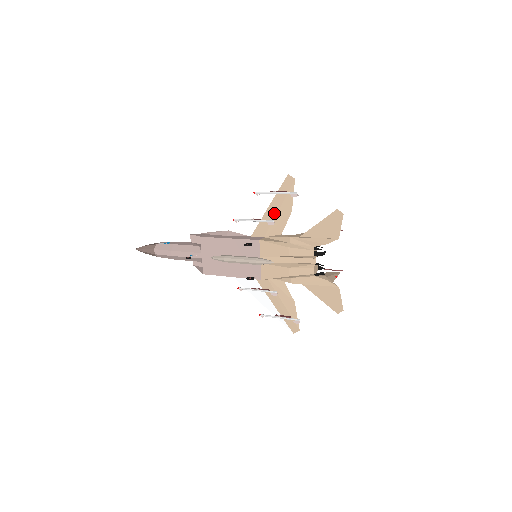
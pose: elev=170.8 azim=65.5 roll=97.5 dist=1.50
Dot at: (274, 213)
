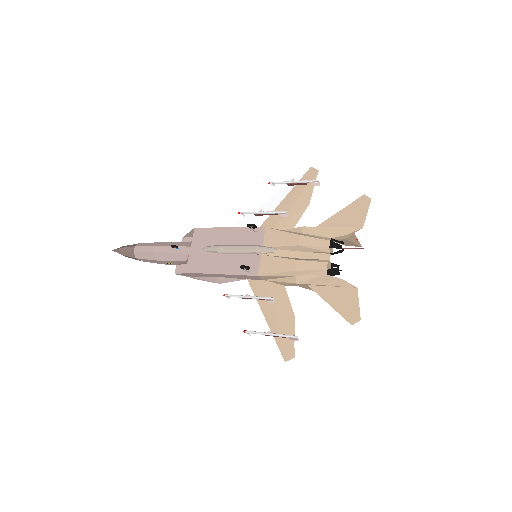
Dot at: (288, 206)
